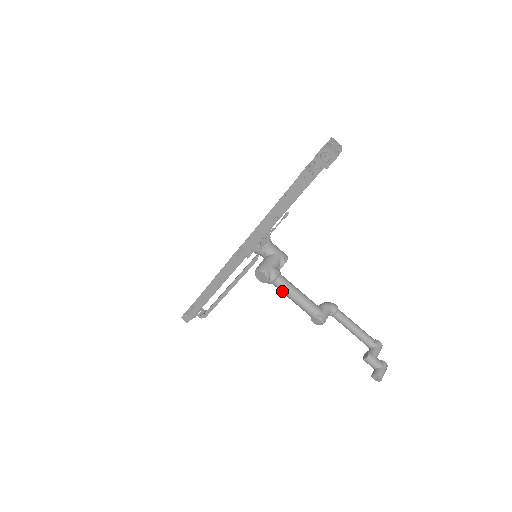
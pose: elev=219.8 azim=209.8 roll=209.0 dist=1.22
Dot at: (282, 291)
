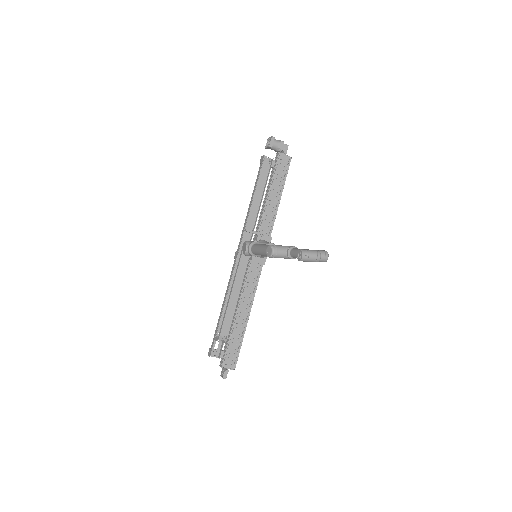
Dot at: (255, 250)
